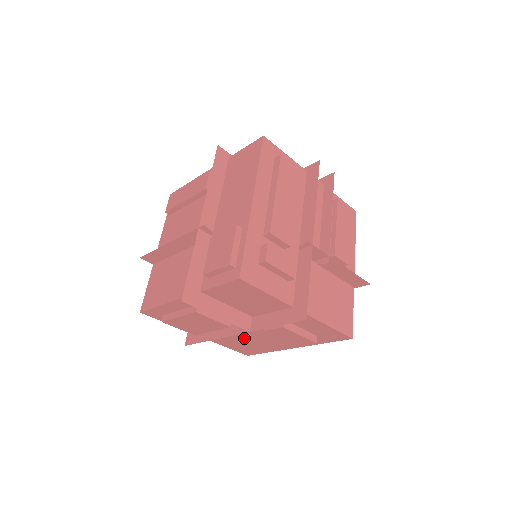
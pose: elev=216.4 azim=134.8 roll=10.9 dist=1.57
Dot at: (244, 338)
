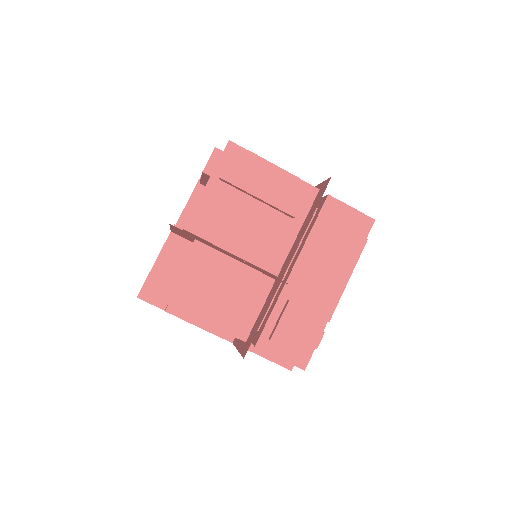
Dot at: occluded
